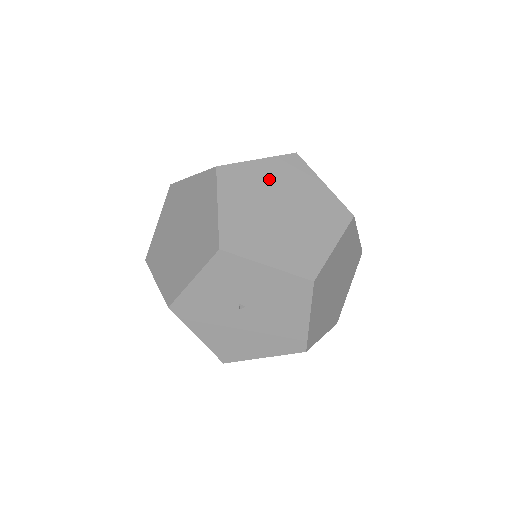
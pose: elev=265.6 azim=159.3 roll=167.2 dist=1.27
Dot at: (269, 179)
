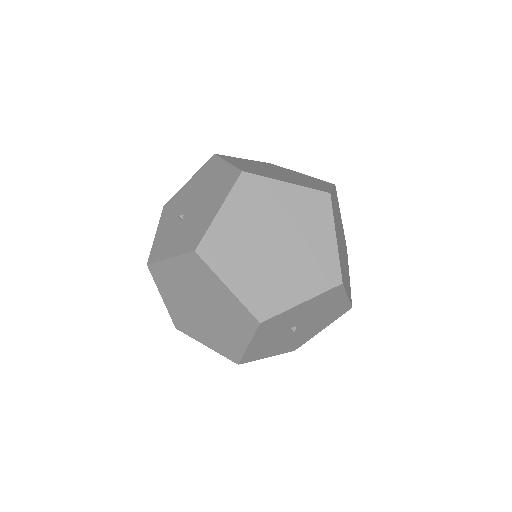
Dot at: (243, 222)
